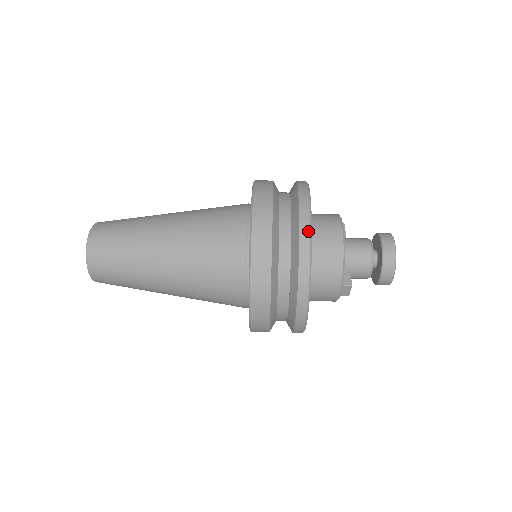
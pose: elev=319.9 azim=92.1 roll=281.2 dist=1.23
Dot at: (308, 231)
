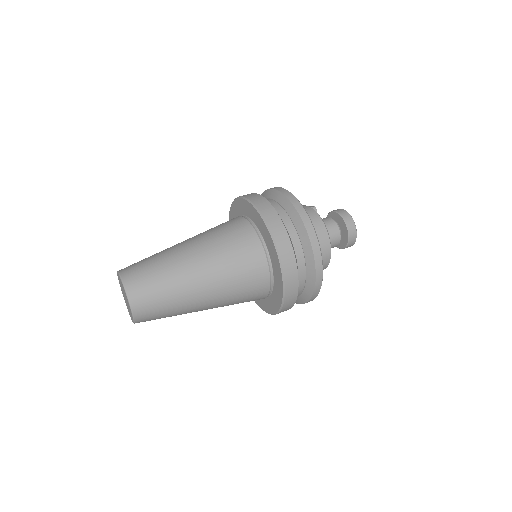
Dot at: (321, 274)
